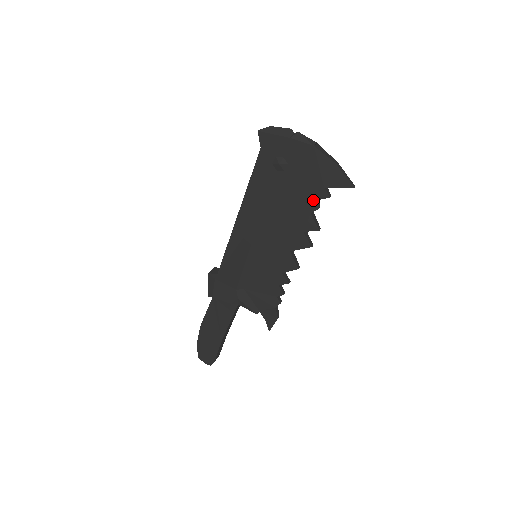
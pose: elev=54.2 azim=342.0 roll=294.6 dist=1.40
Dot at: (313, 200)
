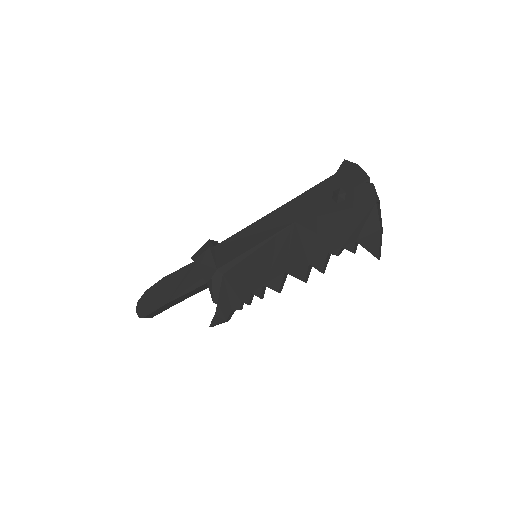
Dot at: (339, 244)
